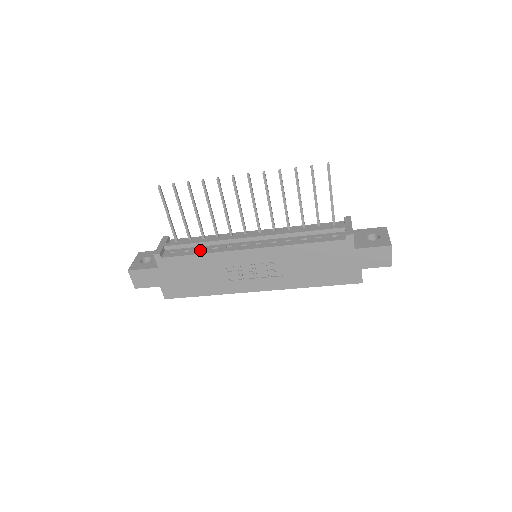
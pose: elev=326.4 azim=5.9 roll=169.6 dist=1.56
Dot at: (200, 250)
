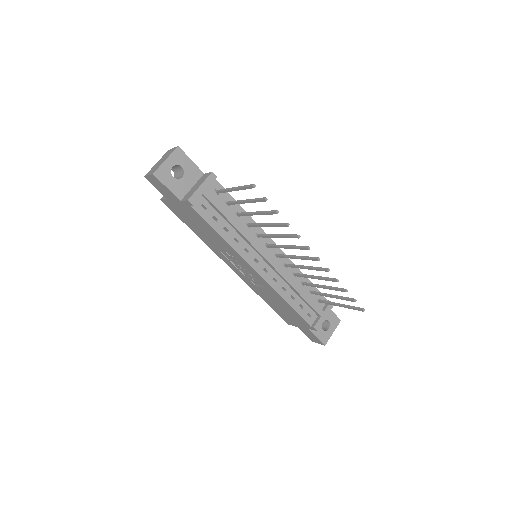
Dot at: (225, 231)
